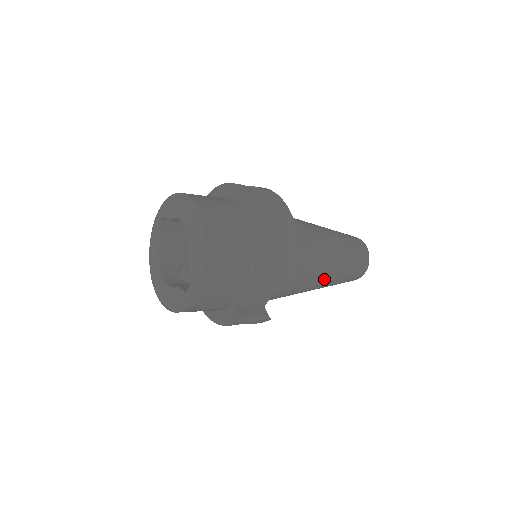
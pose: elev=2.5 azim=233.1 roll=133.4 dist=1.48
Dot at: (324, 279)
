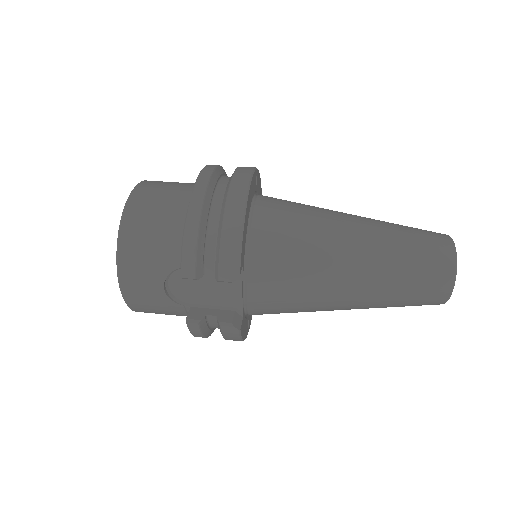
Dot at: (345, 285)
